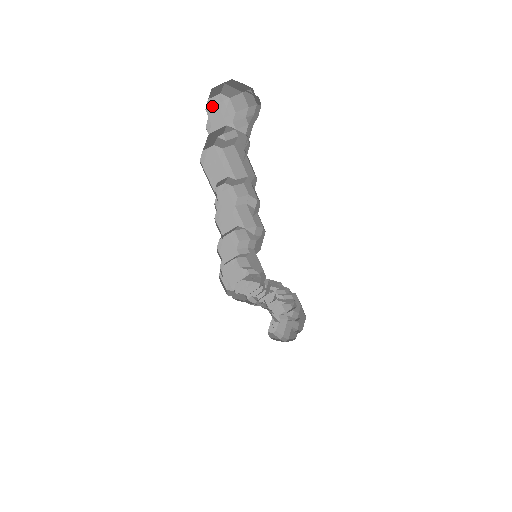
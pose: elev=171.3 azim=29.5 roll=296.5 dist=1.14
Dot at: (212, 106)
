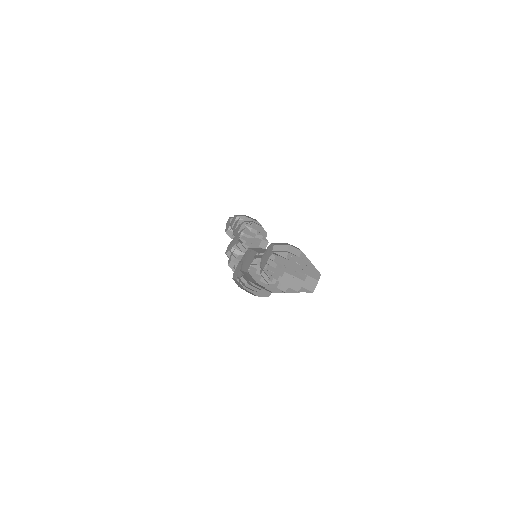
Dot at: (262, 259)
